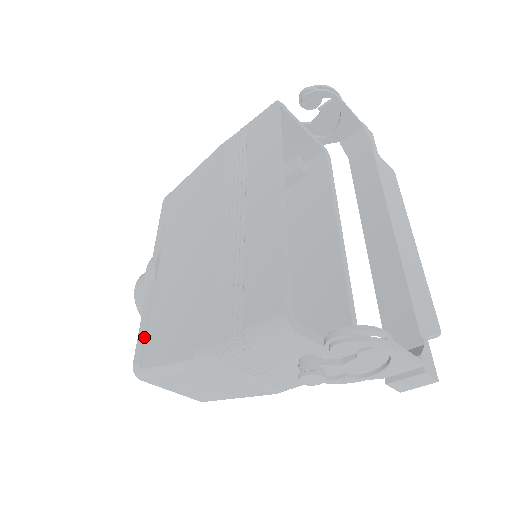
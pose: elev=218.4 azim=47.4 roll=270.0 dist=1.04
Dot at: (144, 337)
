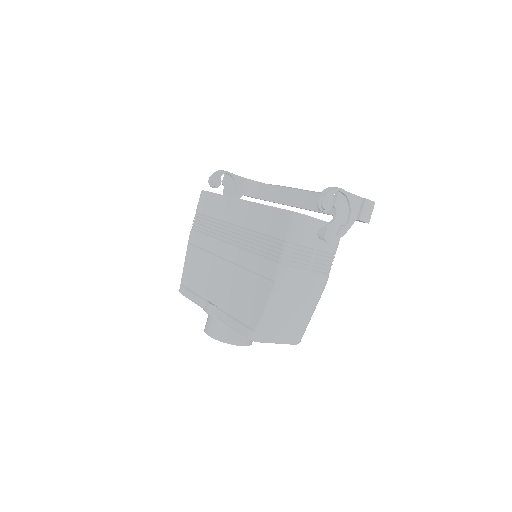
Dot at: (241, 323)
